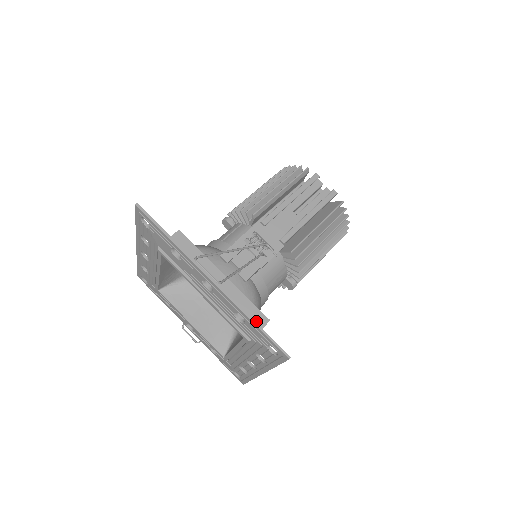
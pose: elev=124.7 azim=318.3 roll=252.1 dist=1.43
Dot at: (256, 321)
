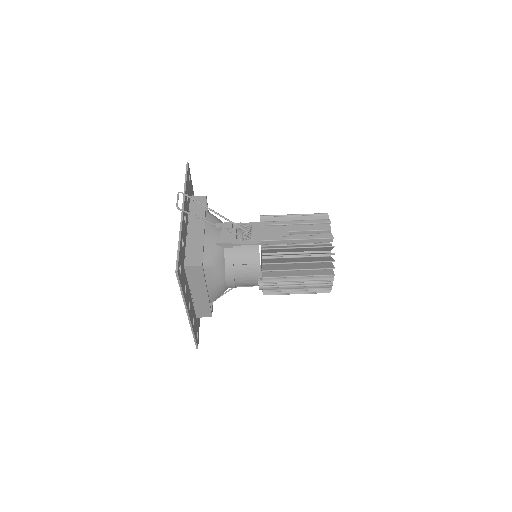
Dot at: (194, 260)
